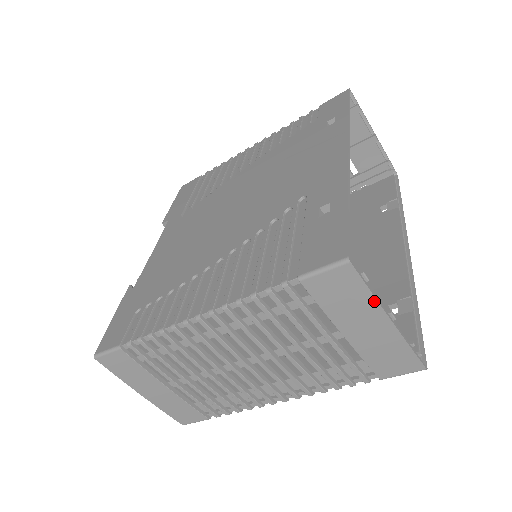
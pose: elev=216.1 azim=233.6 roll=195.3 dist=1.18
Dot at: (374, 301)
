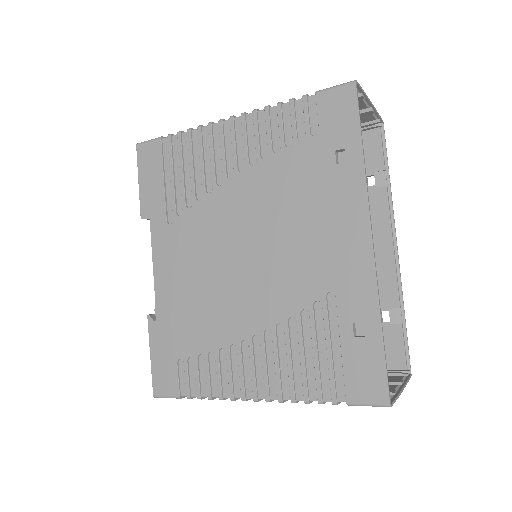
Dot at: occluded
